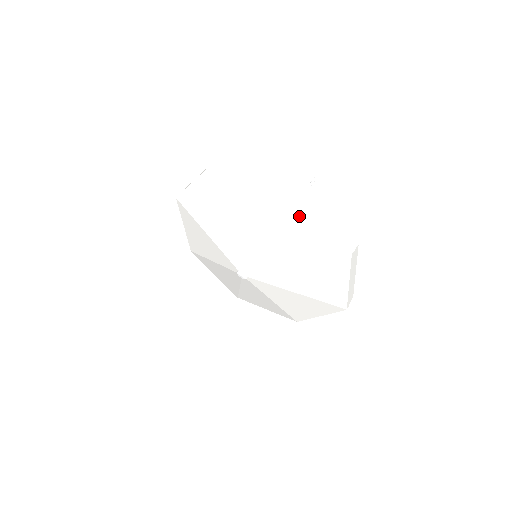
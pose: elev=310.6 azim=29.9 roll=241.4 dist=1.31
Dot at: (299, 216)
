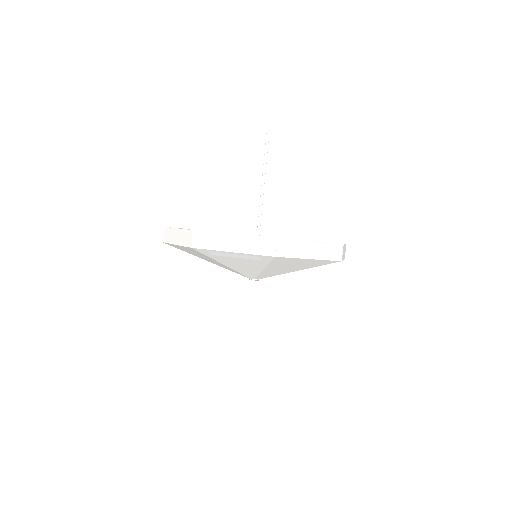
Dot at: occluded
